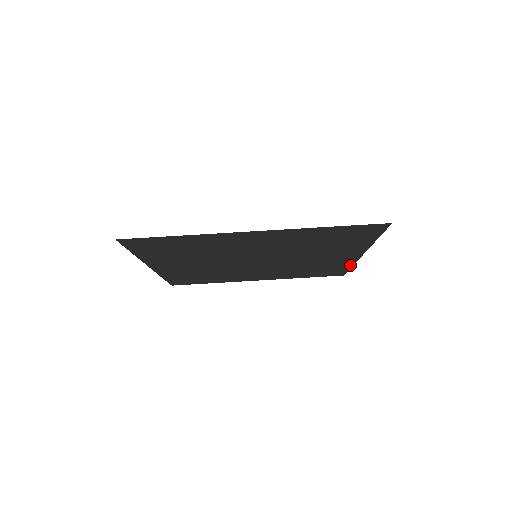
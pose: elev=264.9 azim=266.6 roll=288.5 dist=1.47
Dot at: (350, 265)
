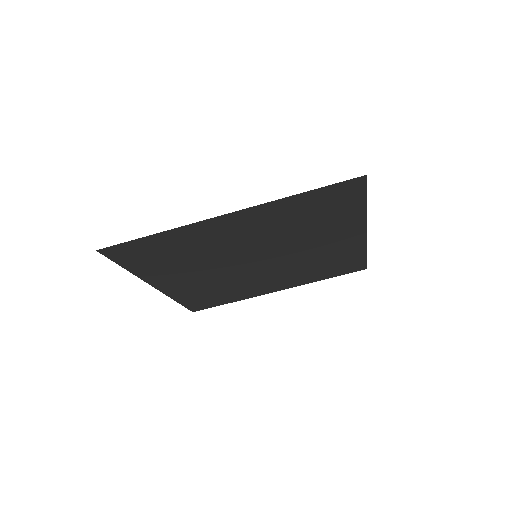
Dot at: (363, 251)
